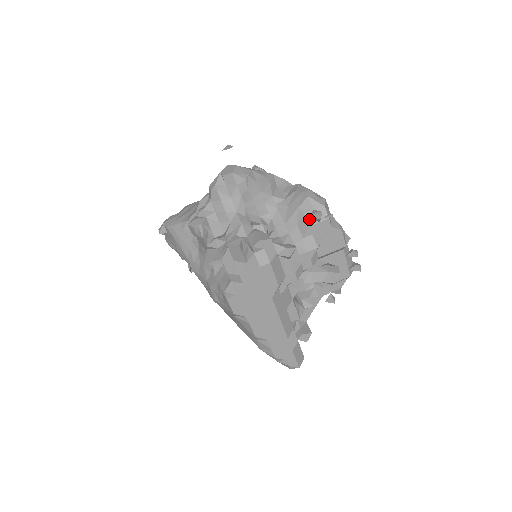
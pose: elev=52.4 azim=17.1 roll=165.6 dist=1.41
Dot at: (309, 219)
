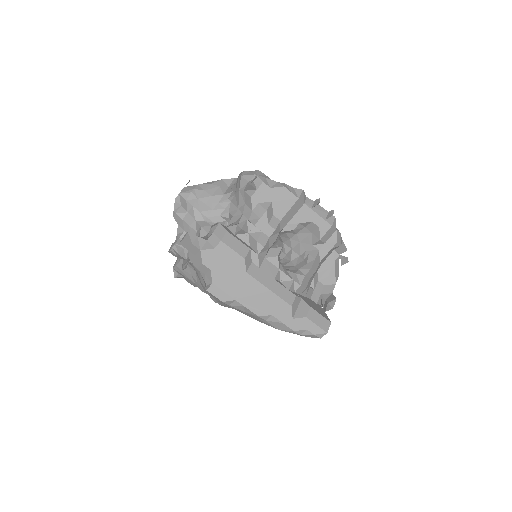
Dot at: (249, 192)
